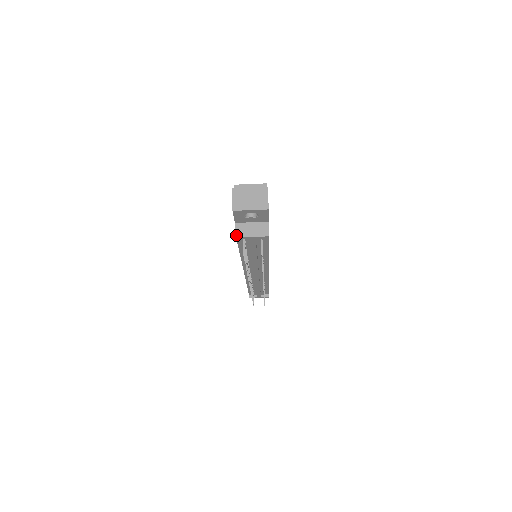
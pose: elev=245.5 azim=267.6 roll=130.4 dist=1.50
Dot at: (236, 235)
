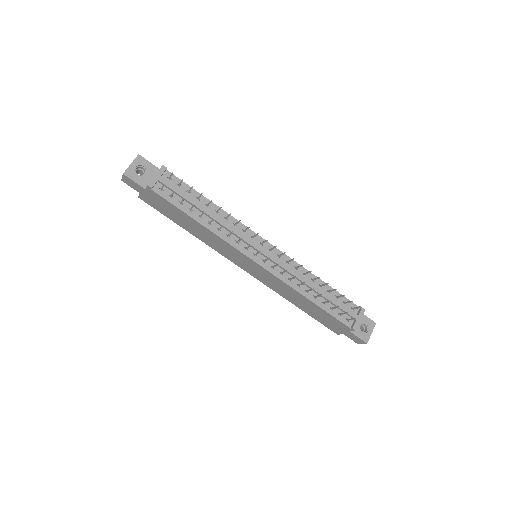
Dot at: (147, 185)
